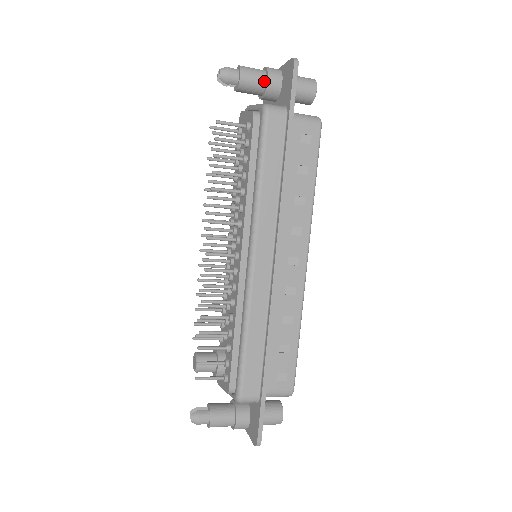
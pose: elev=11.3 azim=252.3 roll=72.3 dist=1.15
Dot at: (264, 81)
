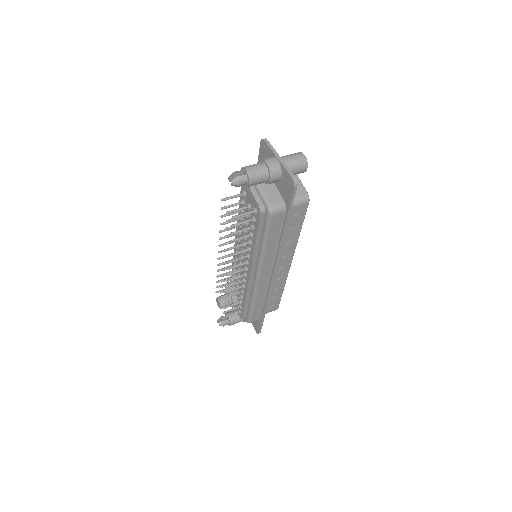
Dot at: (267, 180)
